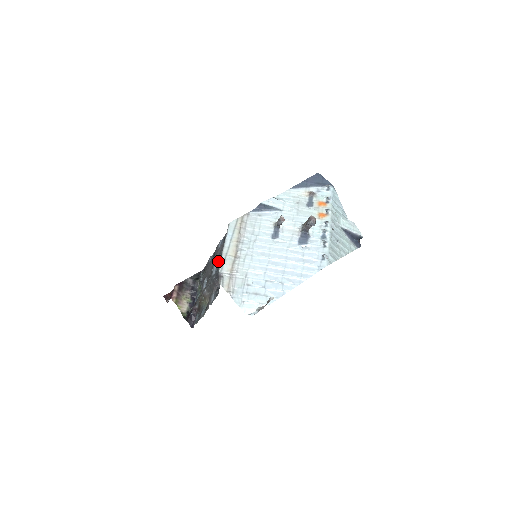
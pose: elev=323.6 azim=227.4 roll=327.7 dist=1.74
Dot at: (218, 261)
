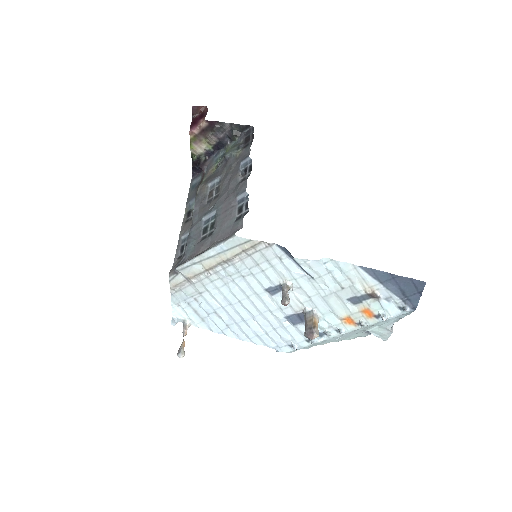
Dot at: (215, 219)
